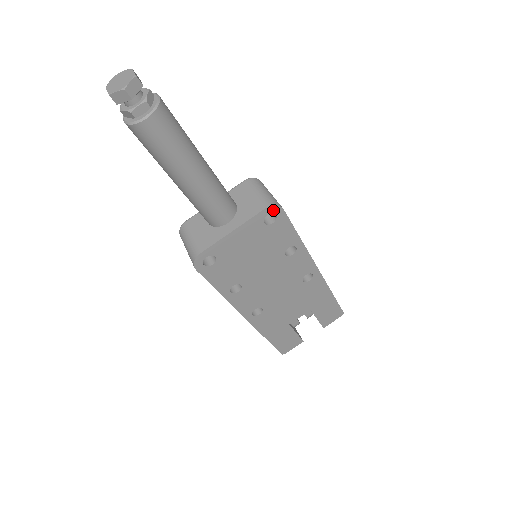
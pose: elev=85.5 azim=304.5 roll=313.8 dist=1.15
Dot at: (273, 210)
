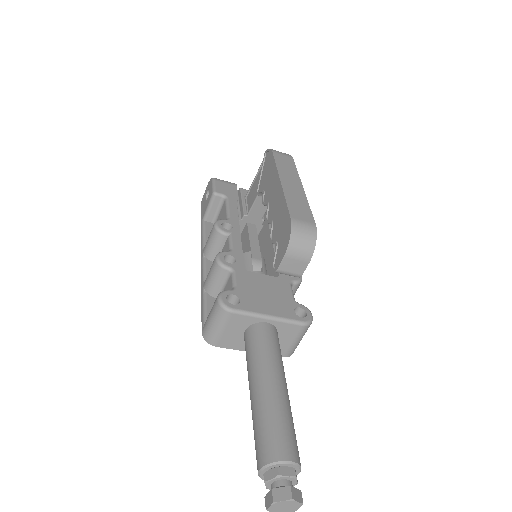
Dot at: occluded
